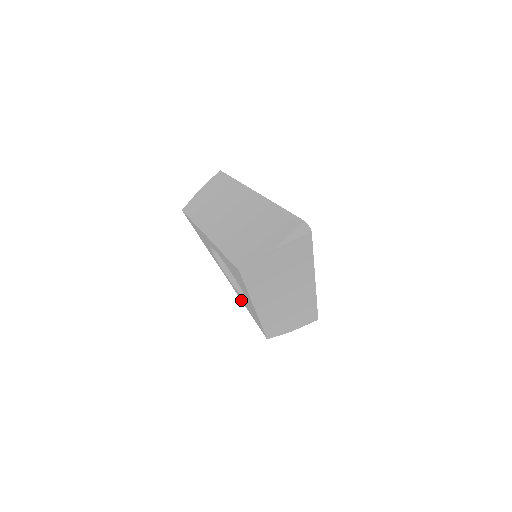
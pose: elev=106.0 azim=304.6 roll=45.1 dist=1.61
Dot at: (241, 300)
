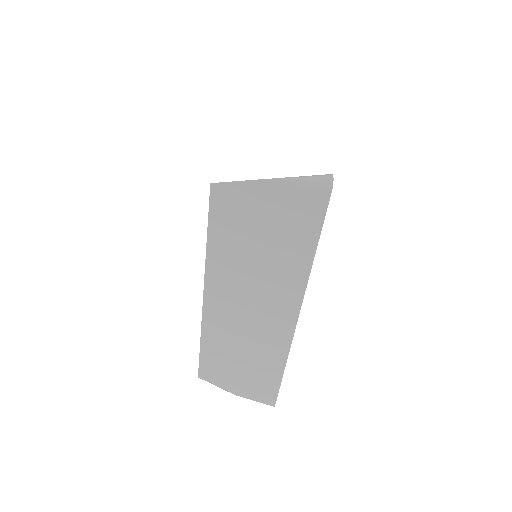
Dot at: occluded
